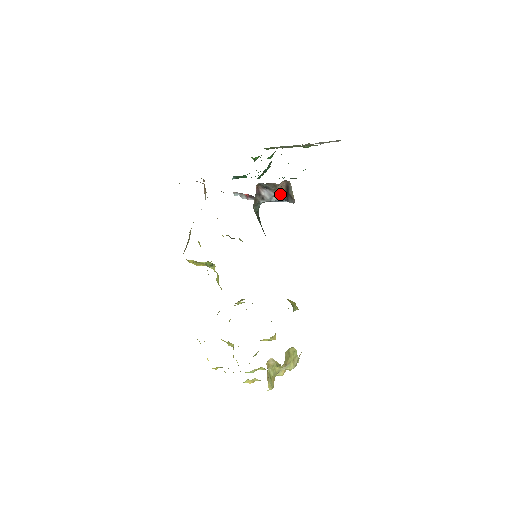
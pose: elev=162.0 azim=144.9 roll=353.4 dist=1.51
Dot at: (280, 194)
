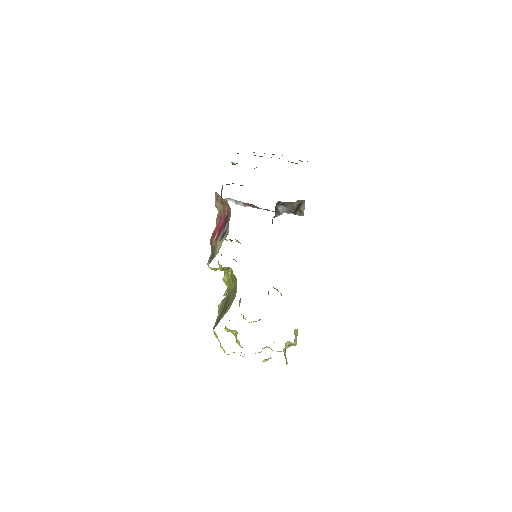
Dot at: (290, 208)
